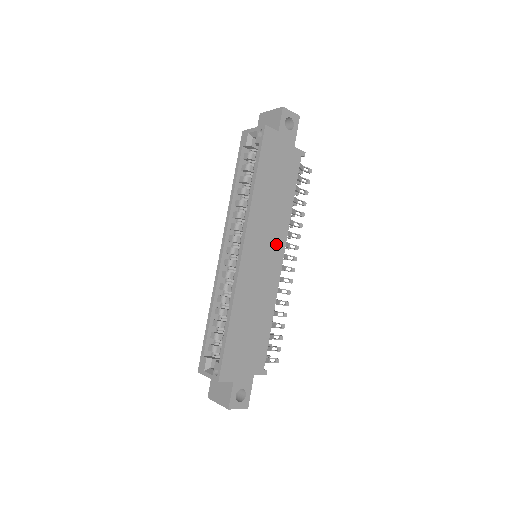
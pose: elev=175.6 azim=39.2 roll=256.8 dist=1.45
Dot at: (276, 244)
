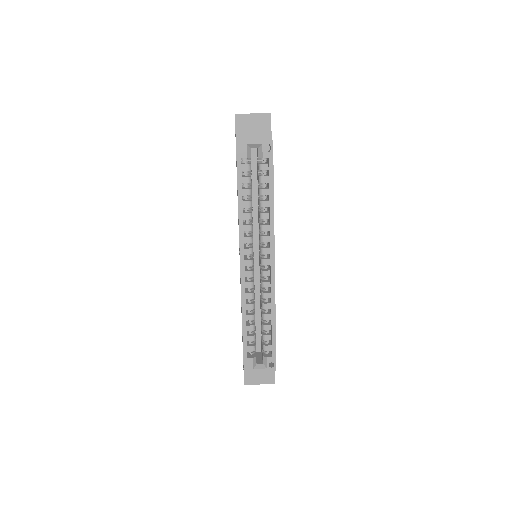
Dot at: occluded
